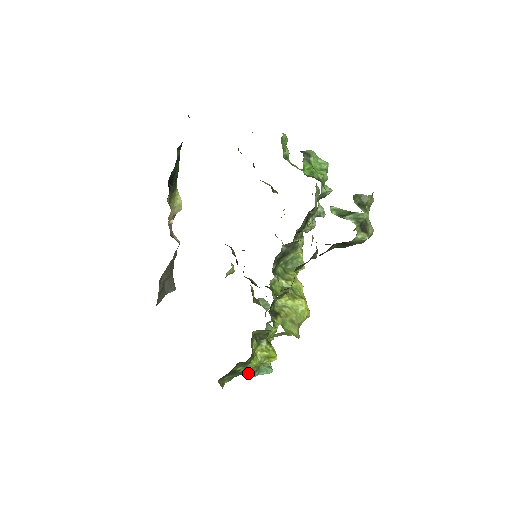
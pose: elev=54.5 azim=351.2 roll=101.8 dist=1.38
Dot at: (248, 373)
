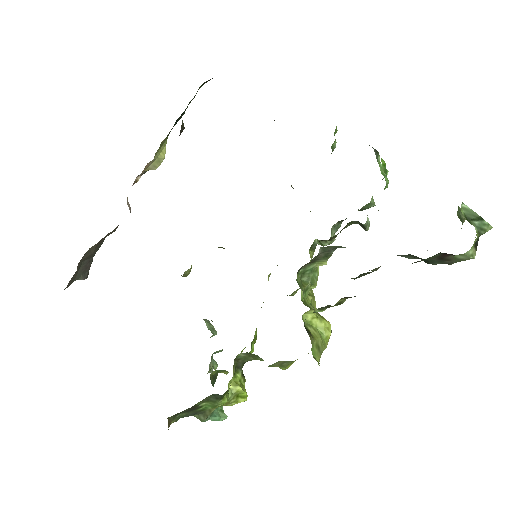
Dot at: (200, 414)
